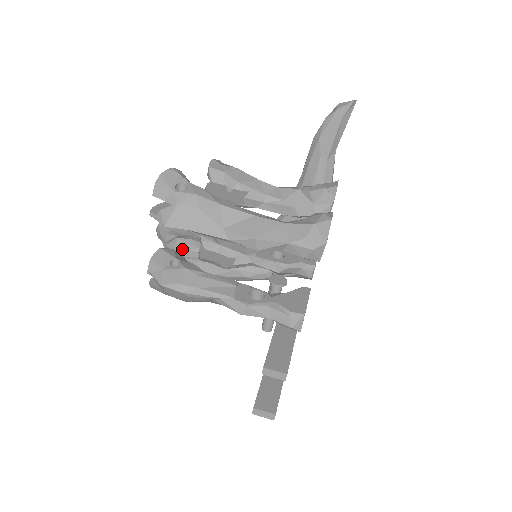
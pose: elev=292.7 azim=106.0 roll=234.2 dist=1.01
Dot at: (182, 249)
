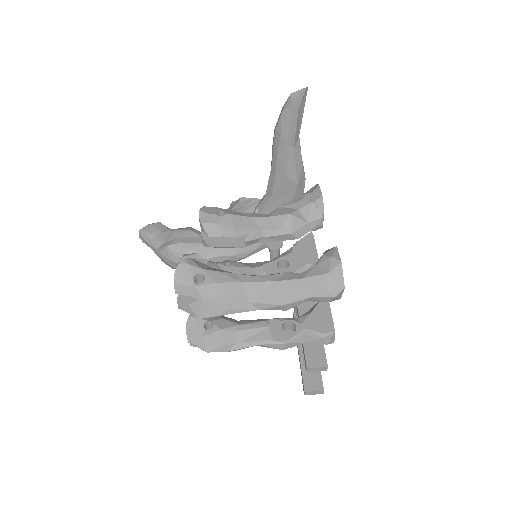
Dot at: (176, 255)
